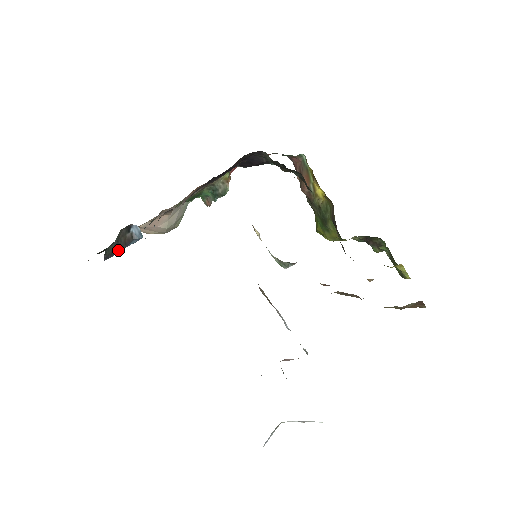
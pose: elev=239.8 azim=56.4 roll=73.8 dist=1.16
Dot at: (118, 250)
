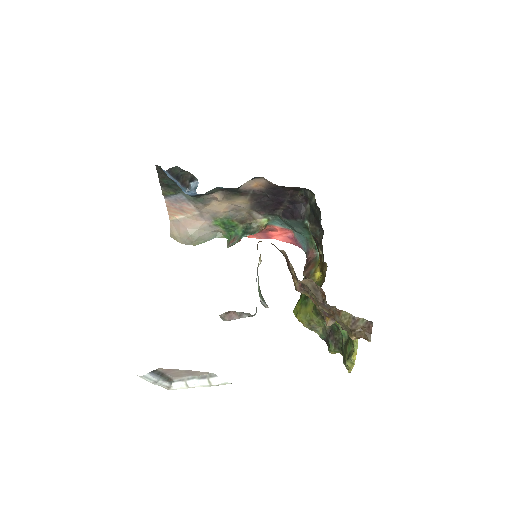
Dot at: (177, 179)
